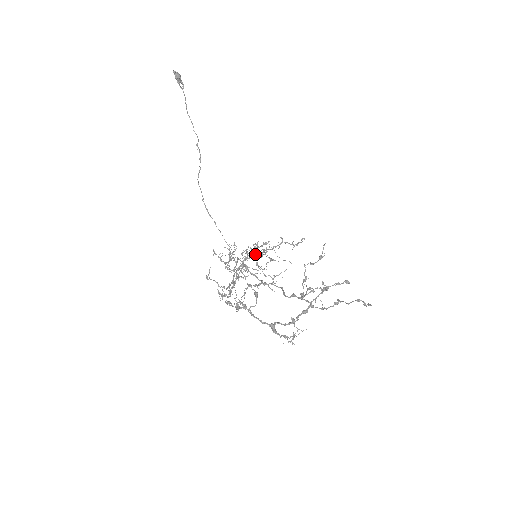
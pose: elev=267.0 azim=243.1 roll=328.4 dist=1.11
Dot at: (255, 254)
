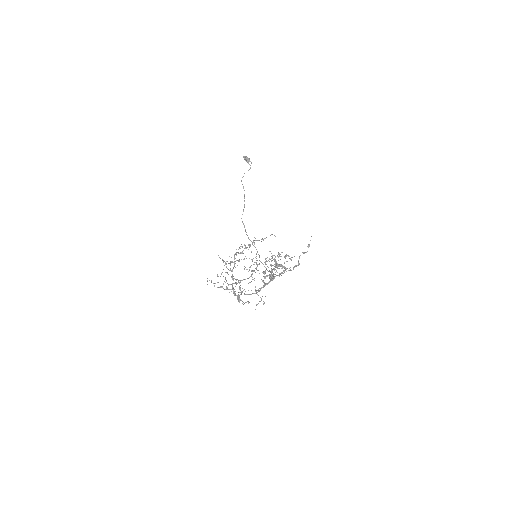
Dot at: (238, 253)
